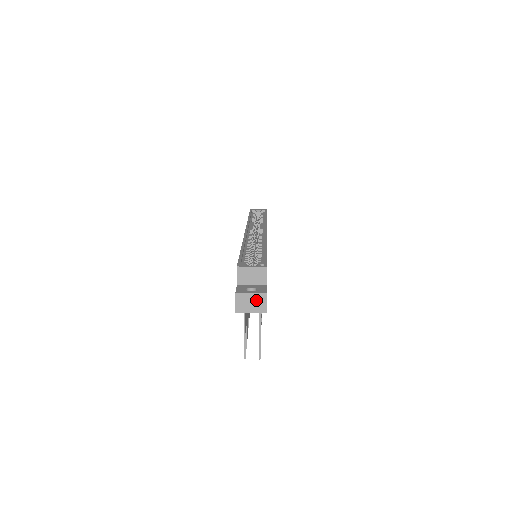
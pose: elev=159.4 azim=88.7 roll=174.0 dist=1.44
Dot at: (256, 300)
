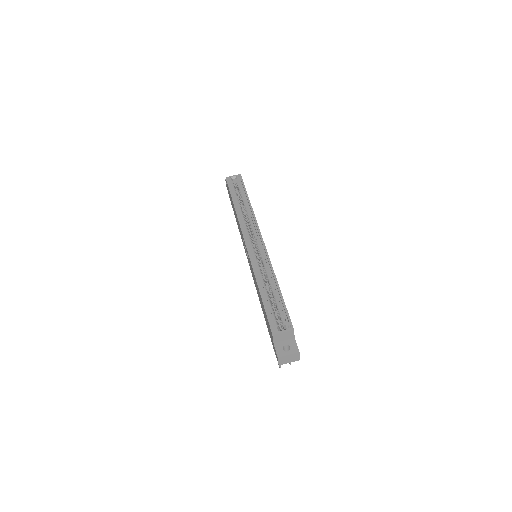
Dot at: (292, 357)
